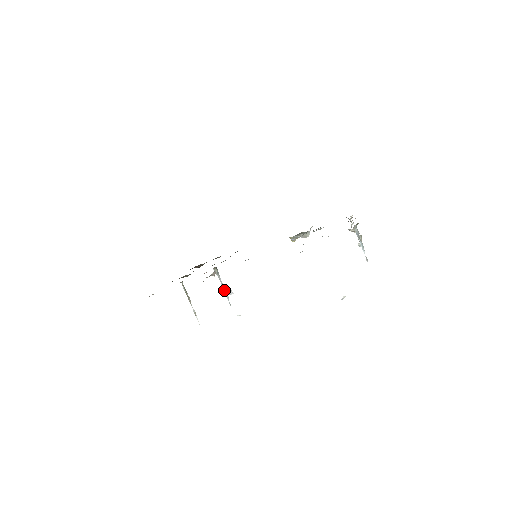
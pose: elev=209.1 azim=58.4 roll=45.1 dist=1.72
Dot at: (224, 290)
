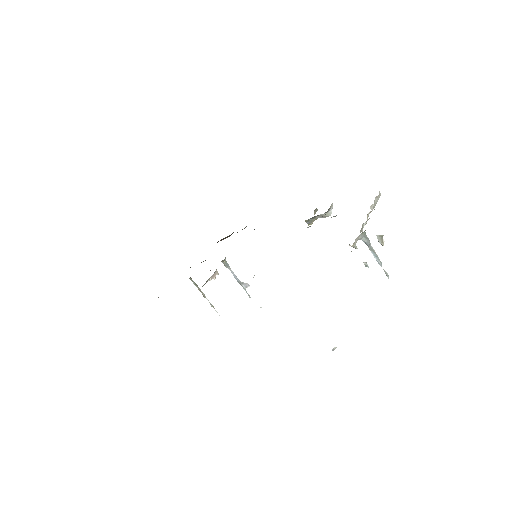
Dot at: (239, 282)
